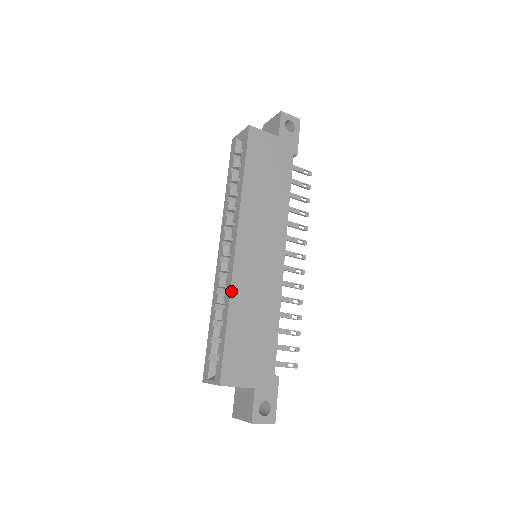
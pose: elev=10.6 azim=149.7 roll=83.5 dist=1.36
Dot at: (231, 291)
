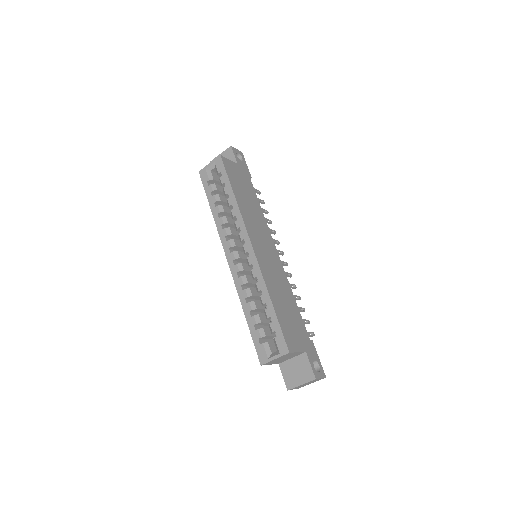
Dot at: (264, 279)
